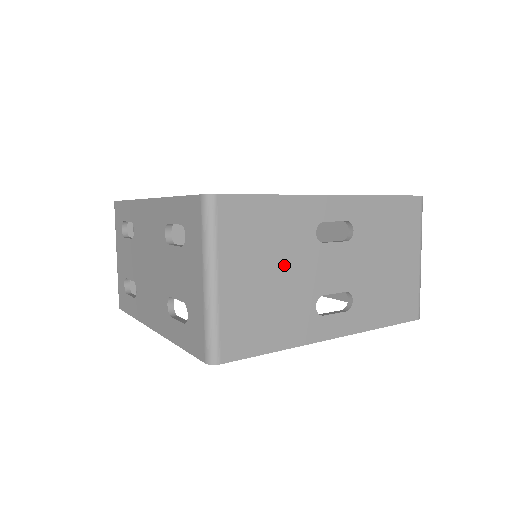
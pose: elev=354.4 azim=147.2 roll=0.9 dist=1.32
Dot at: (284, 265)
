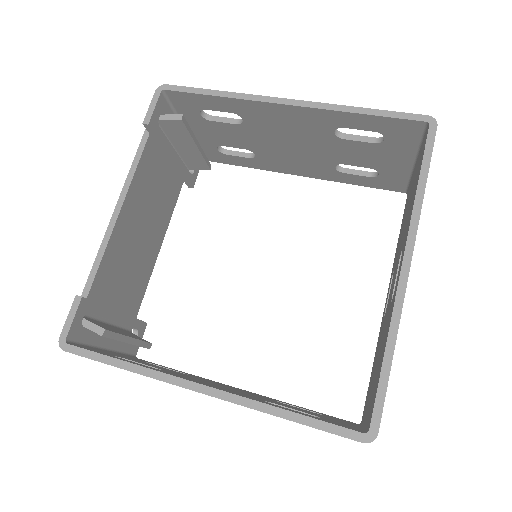
Dot at: occluded
